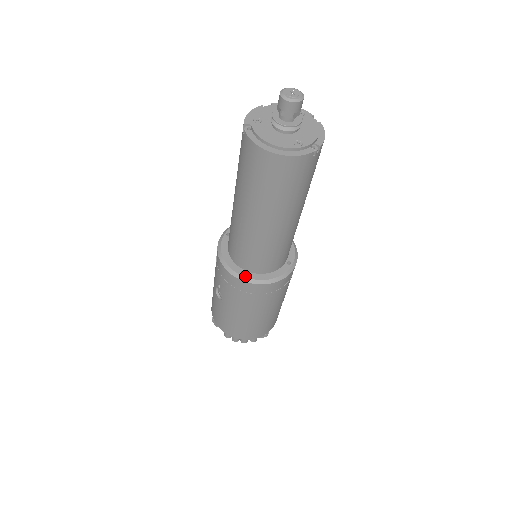
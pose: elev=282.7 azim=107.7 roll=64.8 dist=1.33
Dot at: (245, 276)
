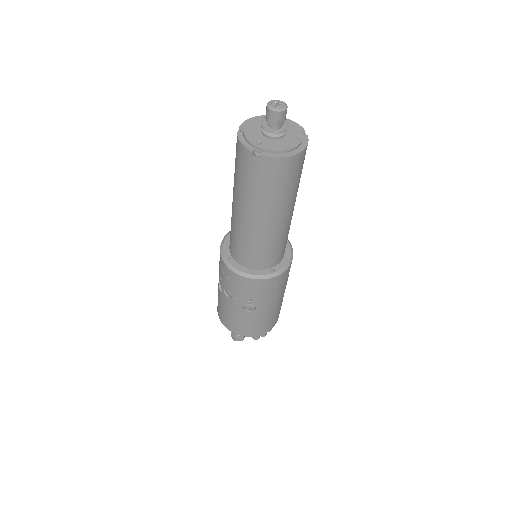
Dot at: (277, 271)
